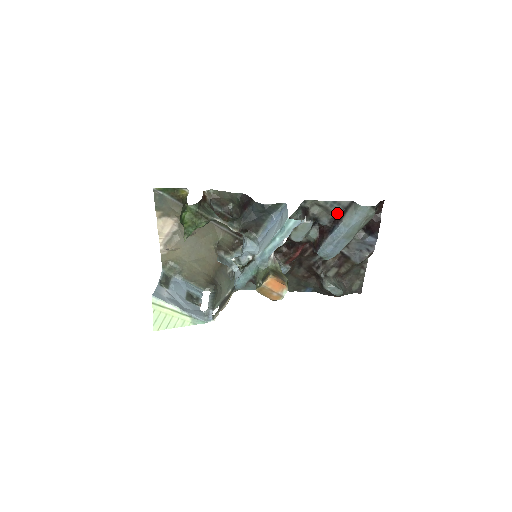
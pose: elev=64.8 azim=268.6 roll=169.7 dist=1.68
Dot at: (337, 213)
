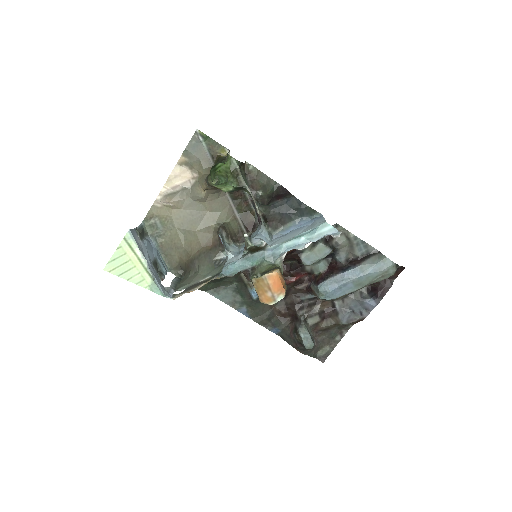
Dot at: (358, 255)
